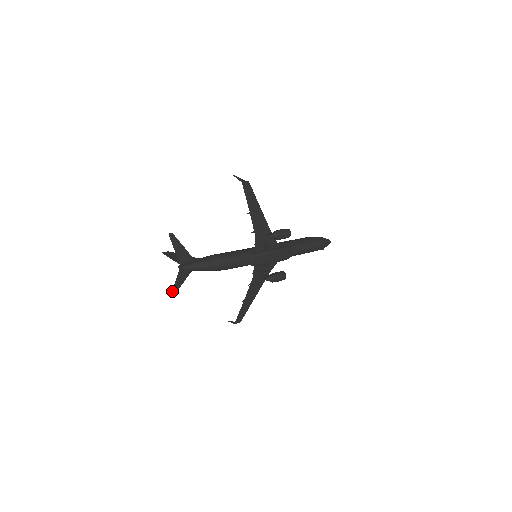
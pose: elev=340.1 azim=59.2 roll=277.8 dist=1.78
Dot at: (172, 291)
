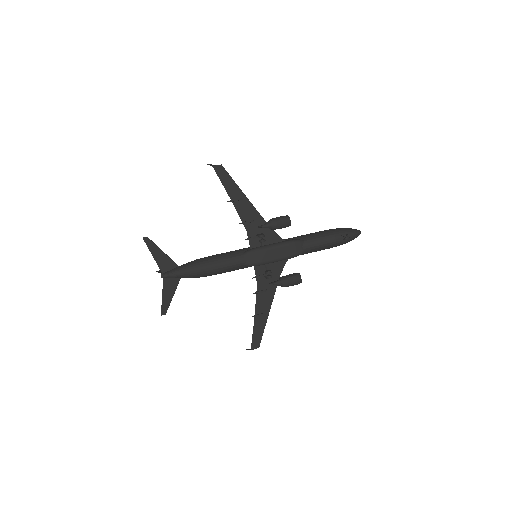
Dot at: (162, 308)
